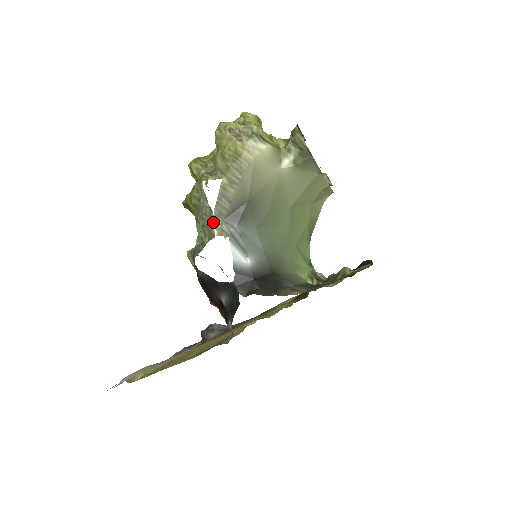
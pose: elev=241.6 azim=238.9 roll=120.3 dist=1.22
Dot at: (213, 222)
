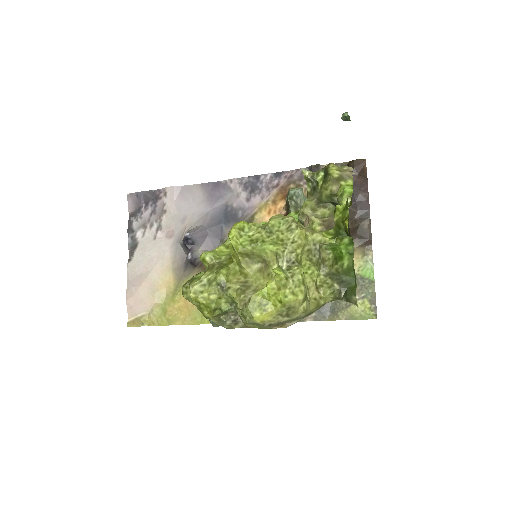
Dot at: occluded
